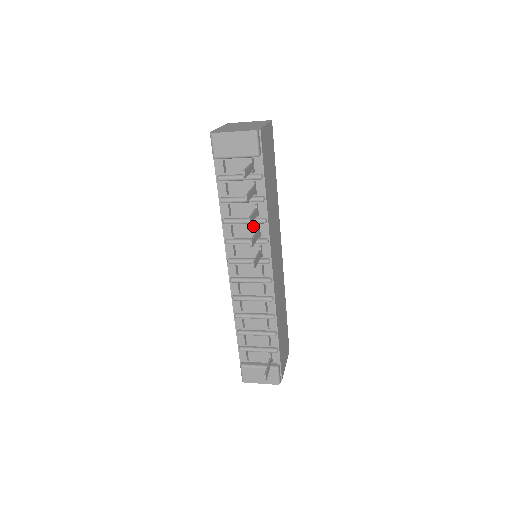
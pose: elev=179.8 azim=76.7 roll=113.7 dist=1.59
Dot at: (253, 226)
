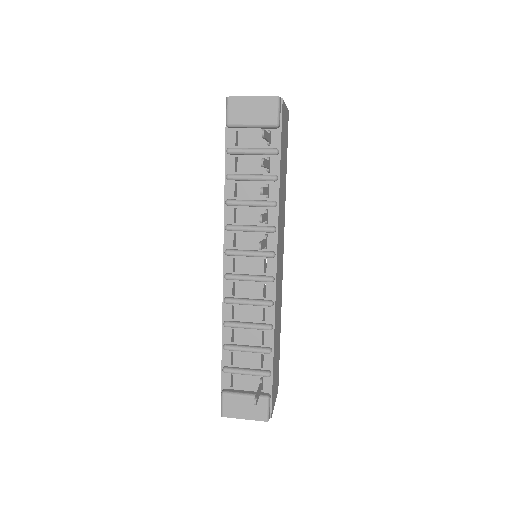
Dot at: (260, 210)
